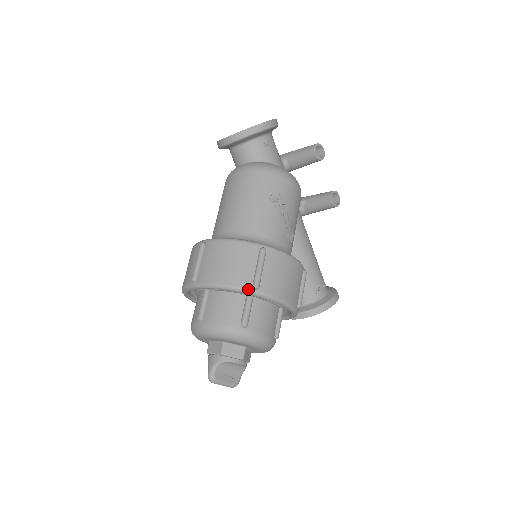
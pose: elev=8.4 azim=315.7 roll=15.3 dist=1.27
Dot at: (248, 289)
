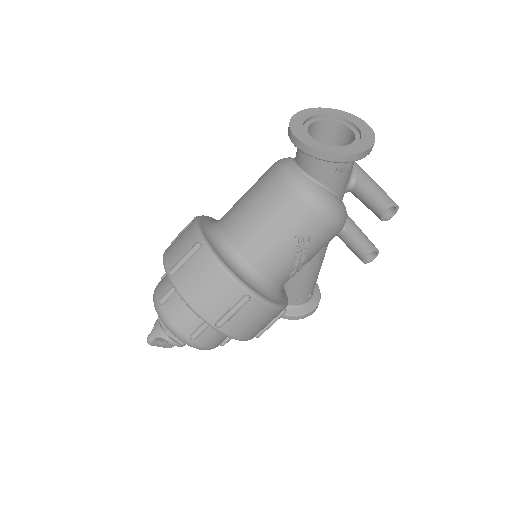
Dot at: (210, 323)
